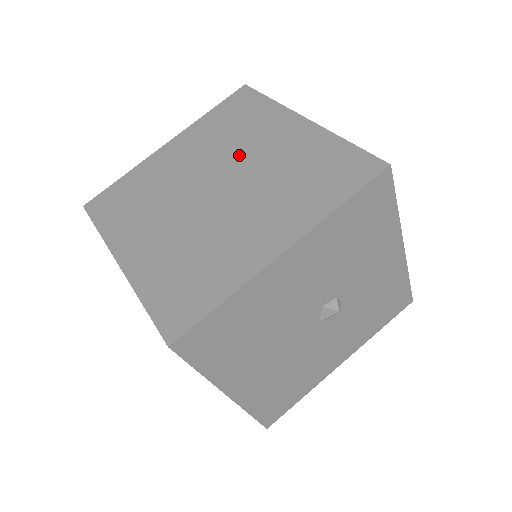
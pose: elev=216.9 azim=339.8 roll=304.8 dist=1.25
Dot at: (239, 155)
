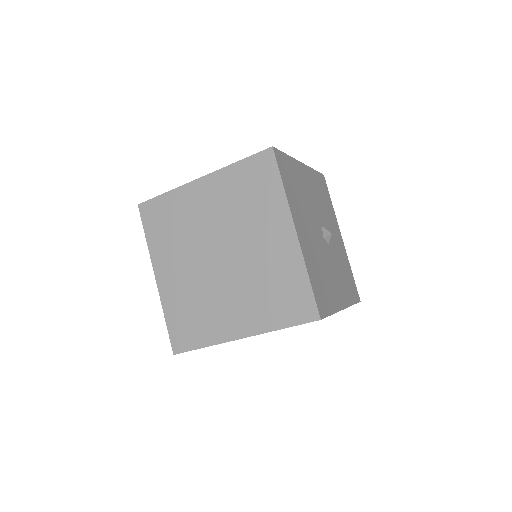
Dot at: occluded
